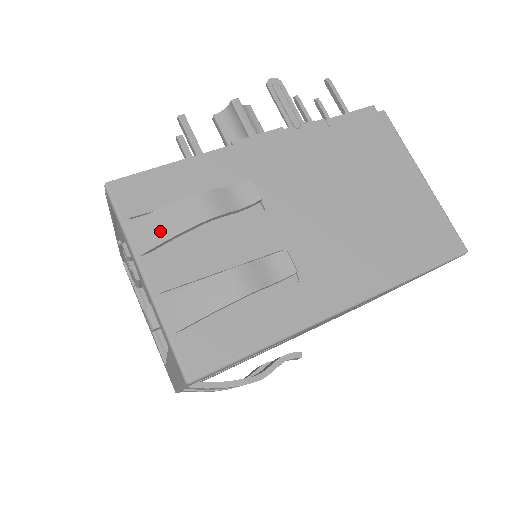
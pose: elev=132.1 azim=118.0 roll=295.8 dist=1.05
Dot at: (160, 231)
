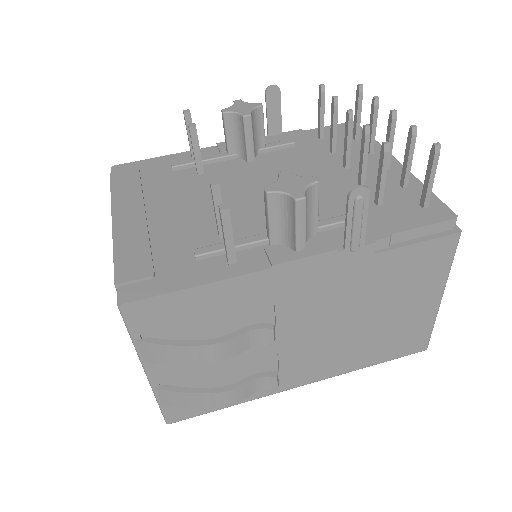
Dot at: (169, 358)
